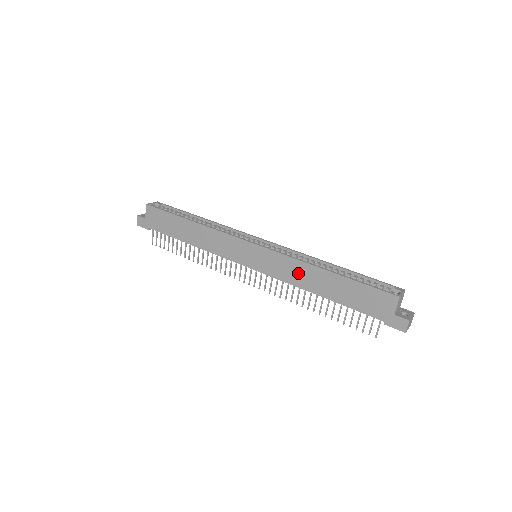
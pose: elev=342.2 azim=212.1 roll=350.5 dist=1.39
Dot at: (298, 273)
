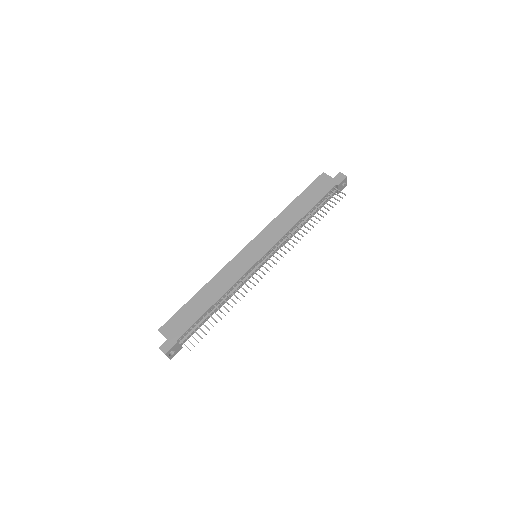
Dot at: (282, 224)
